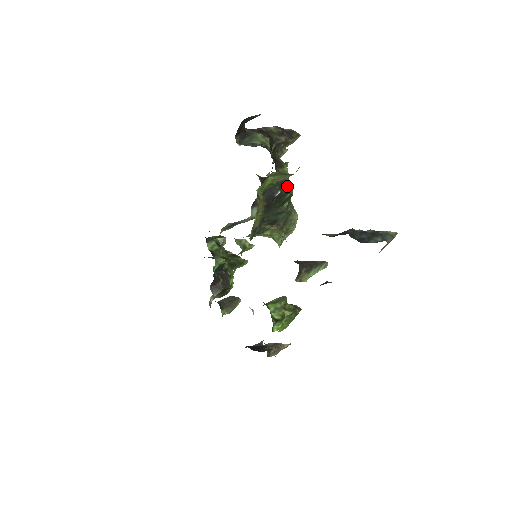
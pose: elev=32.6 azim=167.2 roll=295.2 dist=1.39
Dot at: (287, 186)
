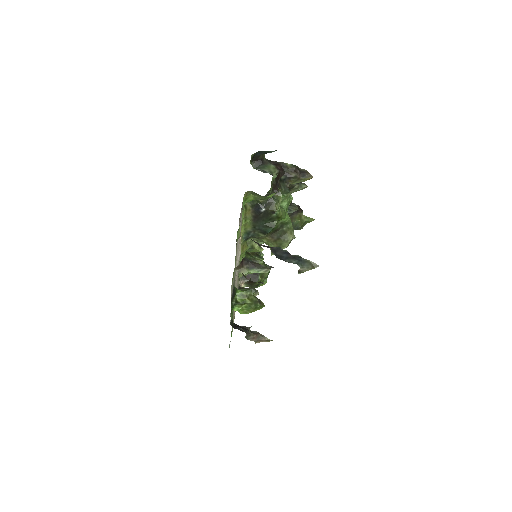
Dot at: (273, 207)
